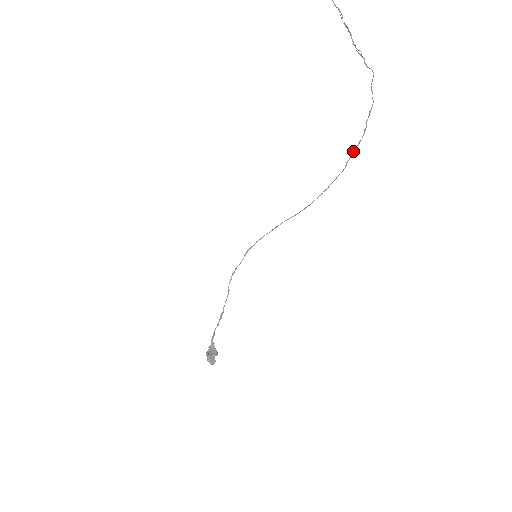
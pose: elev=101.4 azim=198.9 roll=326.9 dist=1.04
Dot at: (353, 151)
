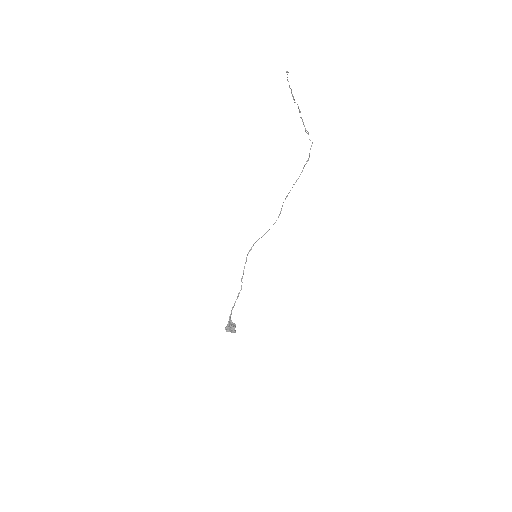
Dot at: occluded
